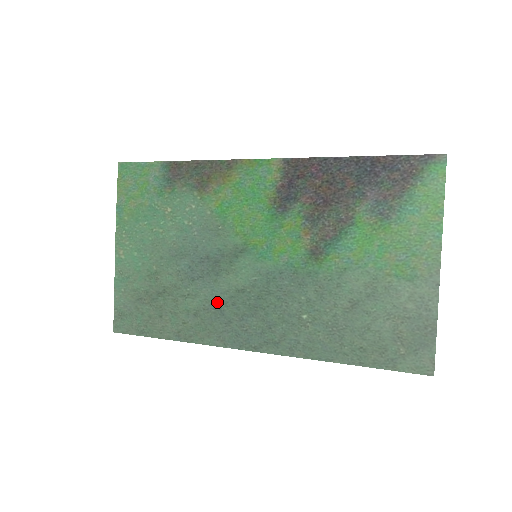
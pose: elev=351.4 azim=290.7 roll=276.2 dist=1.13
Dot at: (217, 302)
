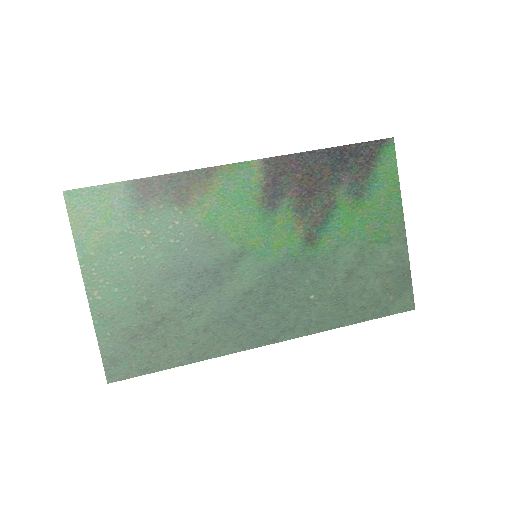
Dot at: (226, 311)
